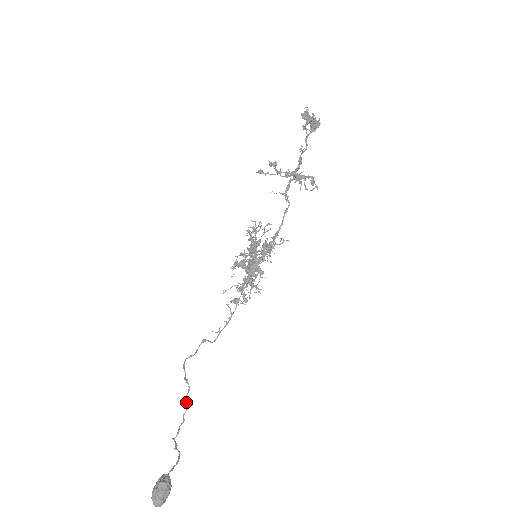
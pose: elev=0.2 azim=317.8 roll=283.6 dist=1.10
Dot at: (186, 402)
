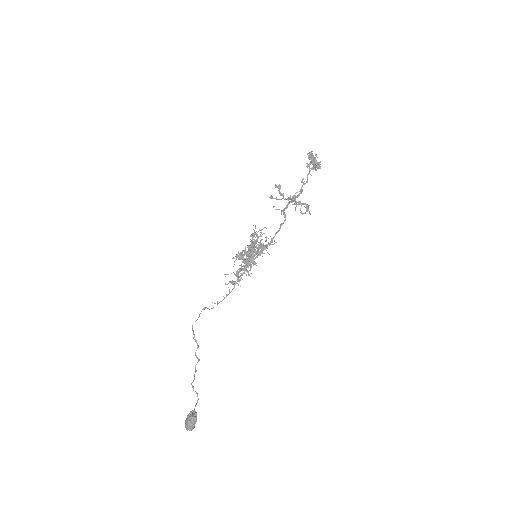
Dot at: (196, 356)
